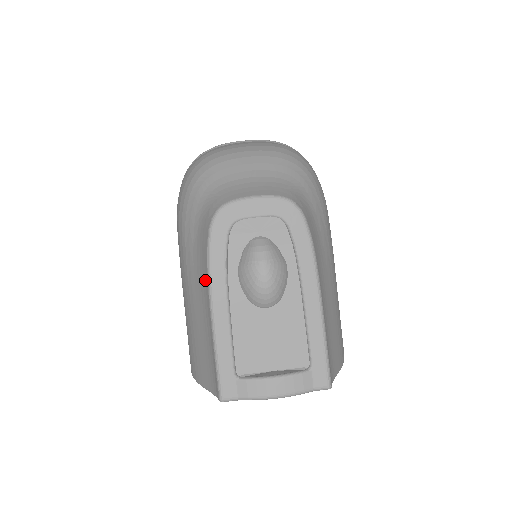
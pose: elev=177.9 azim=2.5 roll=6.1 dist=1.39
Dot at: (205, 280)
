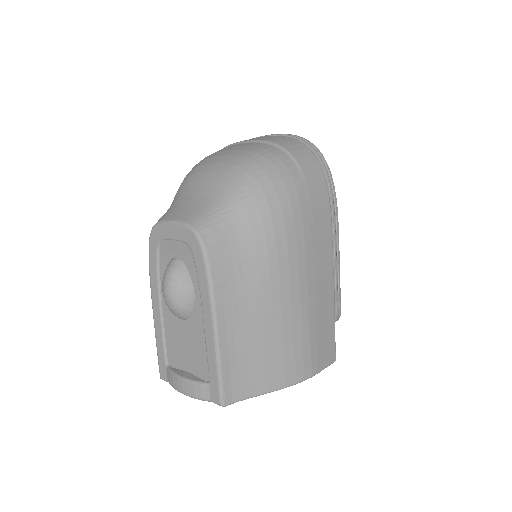
Dot at: occluded
